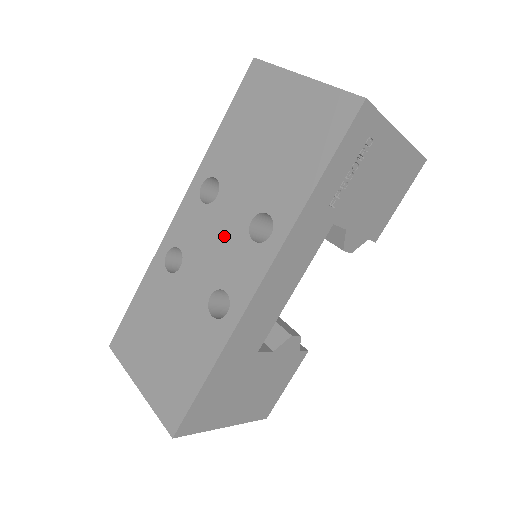
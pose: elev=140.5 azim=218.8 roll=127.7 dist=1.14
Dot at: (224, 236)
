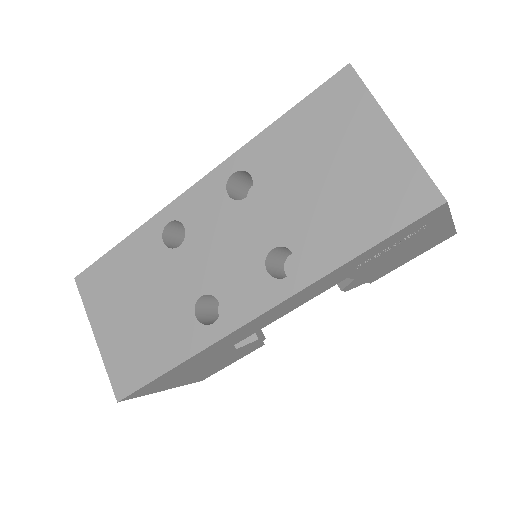
Dot at: (238, 246)
